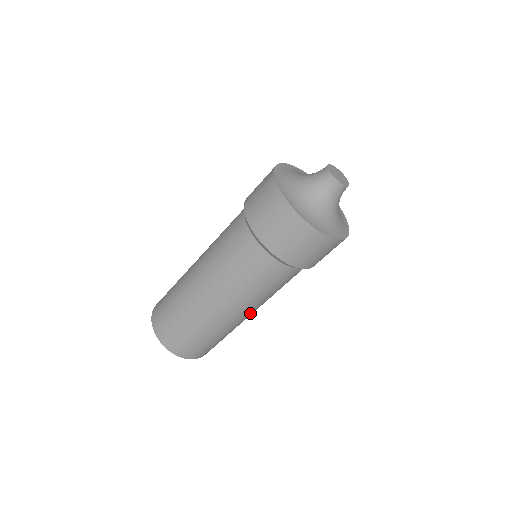
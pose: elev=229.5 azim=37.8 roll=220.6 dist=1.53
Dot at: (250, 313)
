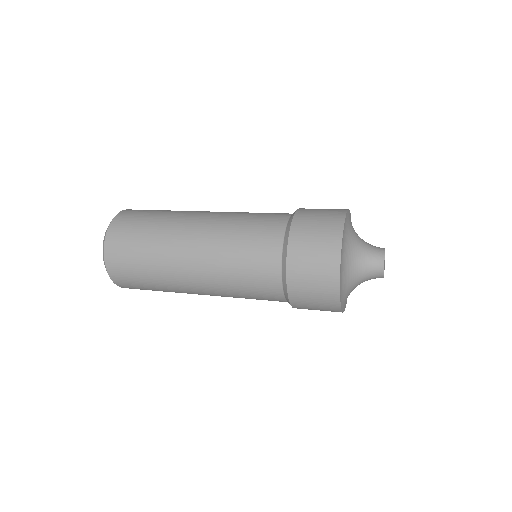
Dot at: occluded
